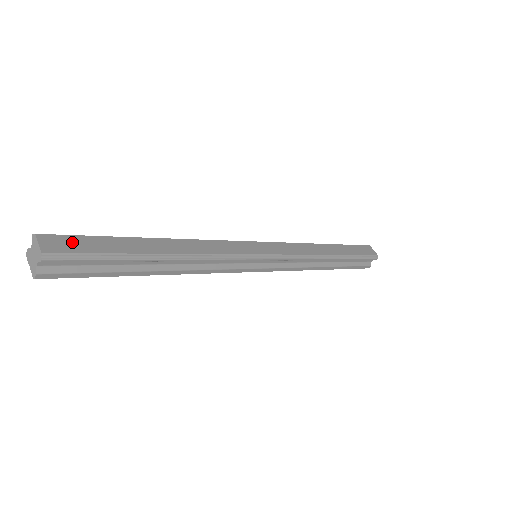
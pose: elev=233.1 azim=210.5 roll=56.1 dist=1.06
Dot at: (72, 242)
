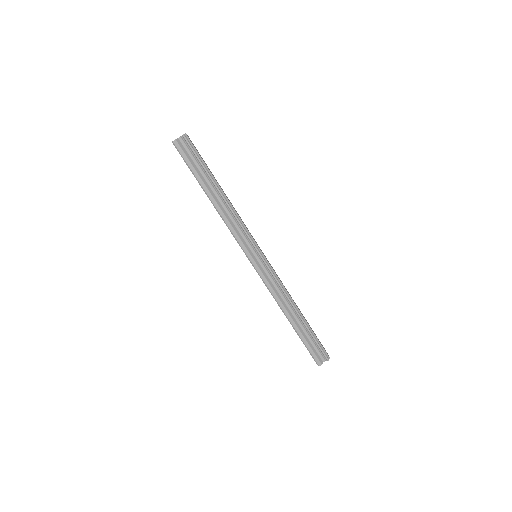
Dot at: (195, 147)
